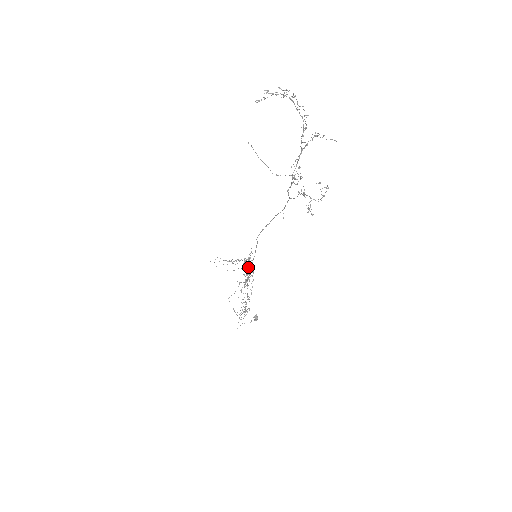
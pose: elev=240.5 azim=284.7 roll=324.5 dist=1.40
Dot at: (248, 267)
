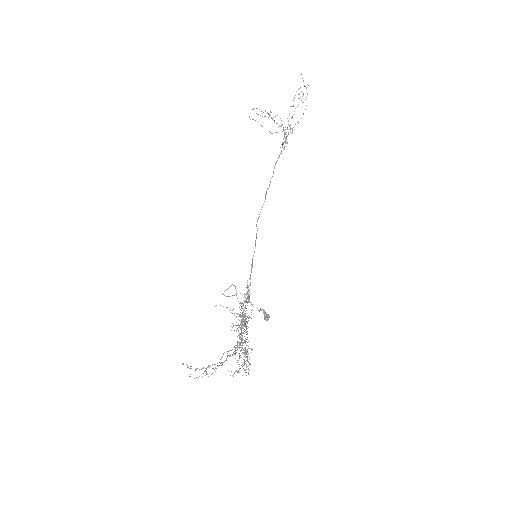
Dot at: occluded
